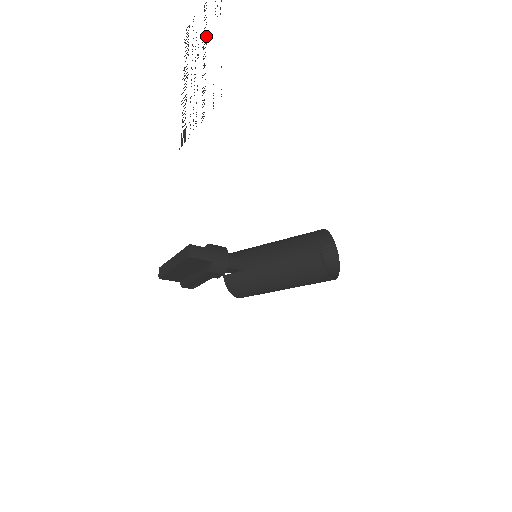
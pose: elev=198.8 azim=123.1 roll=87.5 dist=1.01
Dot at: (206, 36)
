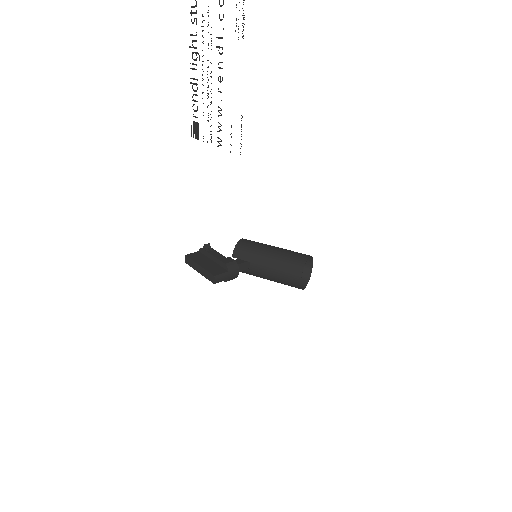
Dot at: occluded
